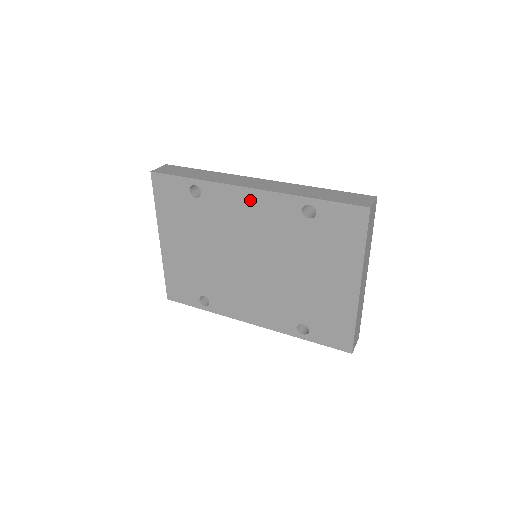
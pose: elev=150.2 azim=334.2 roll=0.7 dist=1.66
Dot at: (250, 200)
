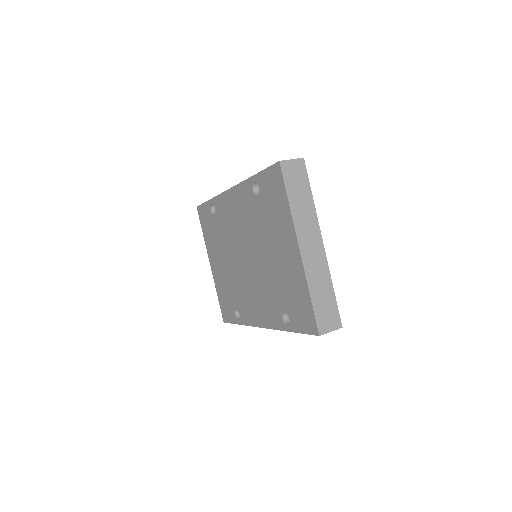
Dot at: (232, 199)
